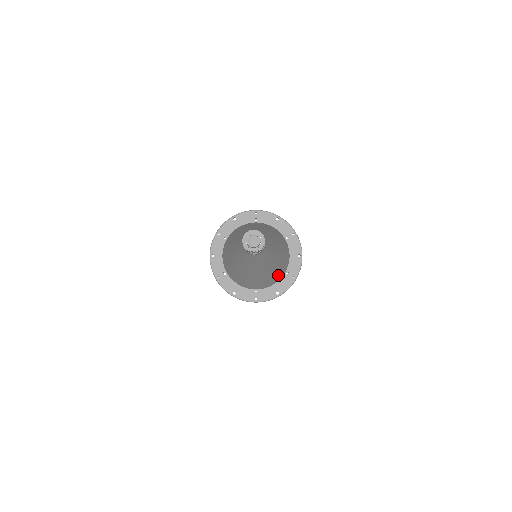
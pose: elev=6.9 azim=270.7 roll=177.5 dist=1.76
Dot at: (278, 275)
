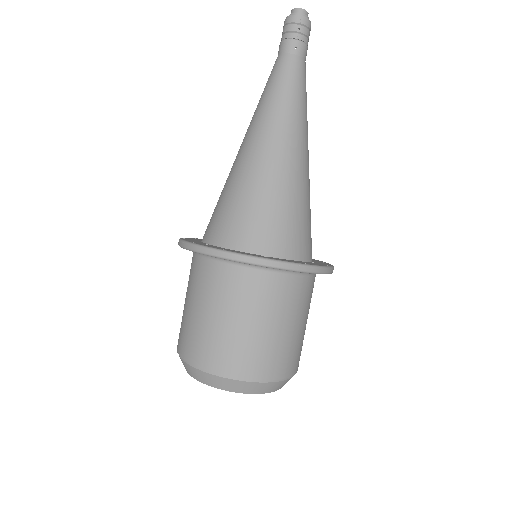
Dot at: (304, 230)
